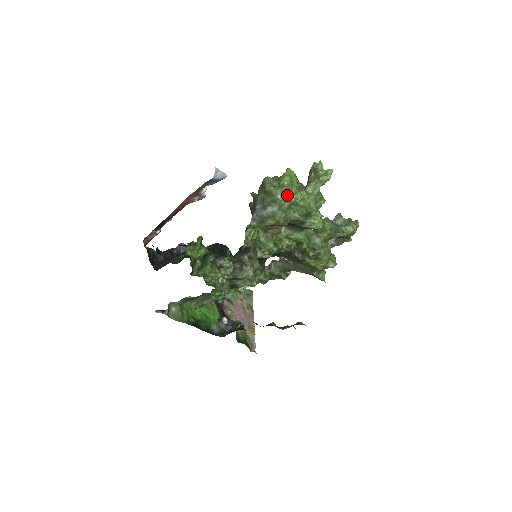
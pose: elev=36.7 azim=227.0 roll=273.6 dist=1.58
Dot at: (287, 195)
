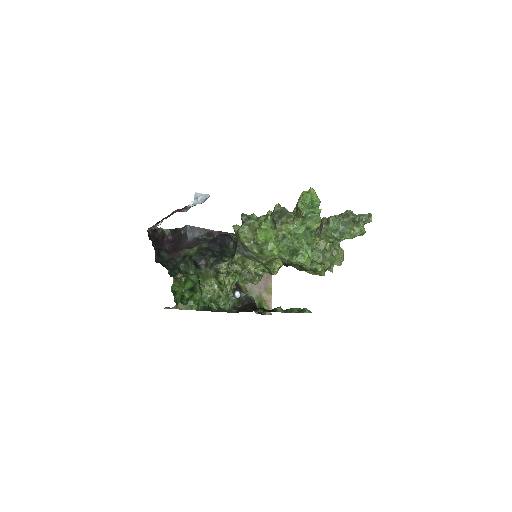
Dot at: (263, 252)
